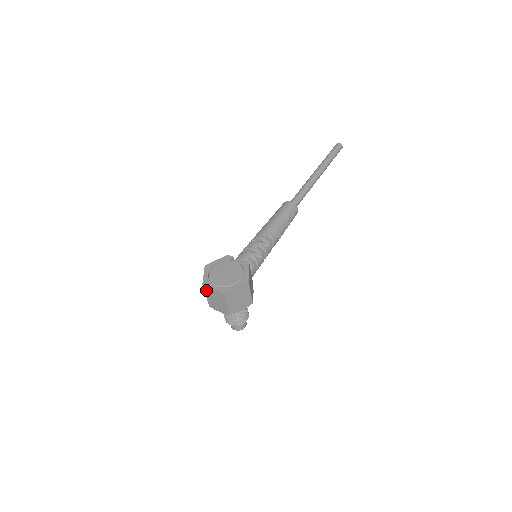
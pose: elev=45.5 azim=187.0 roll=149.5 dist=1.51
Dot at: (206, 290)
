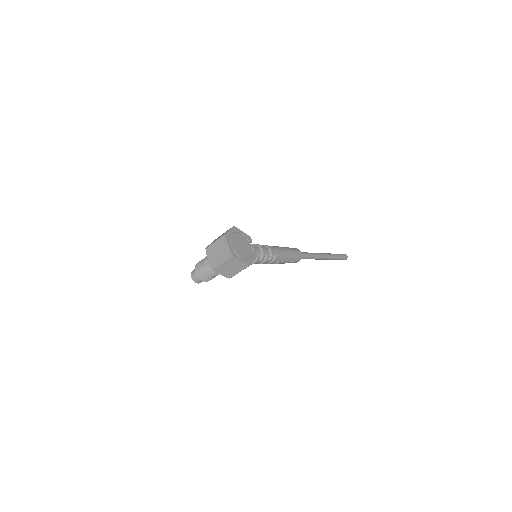
Dot at: (221, 239)
